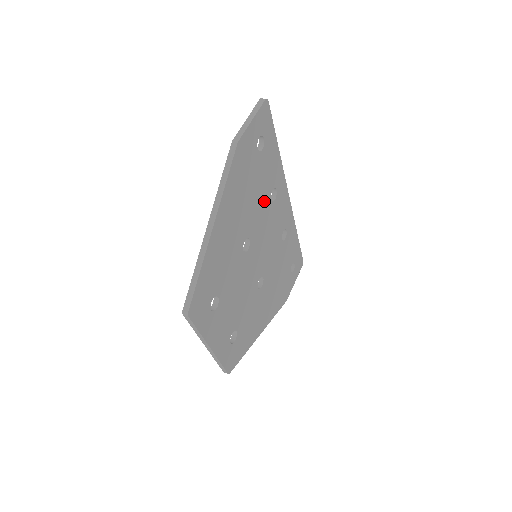
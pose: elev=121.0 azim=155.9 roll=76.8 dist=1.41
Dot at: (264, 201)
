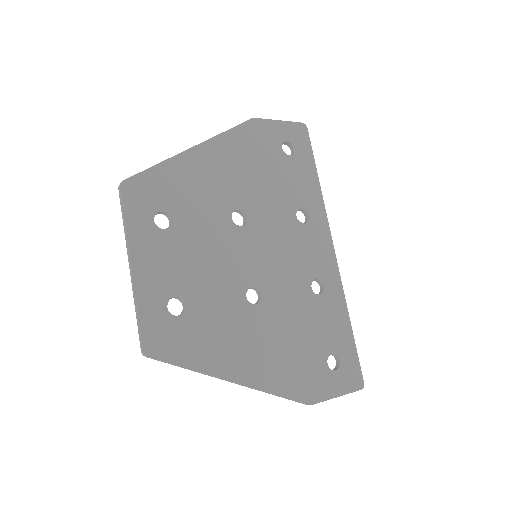
Dot at: (283, 205)
